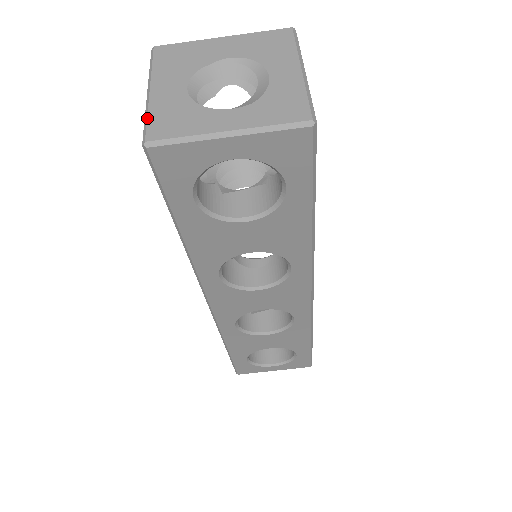
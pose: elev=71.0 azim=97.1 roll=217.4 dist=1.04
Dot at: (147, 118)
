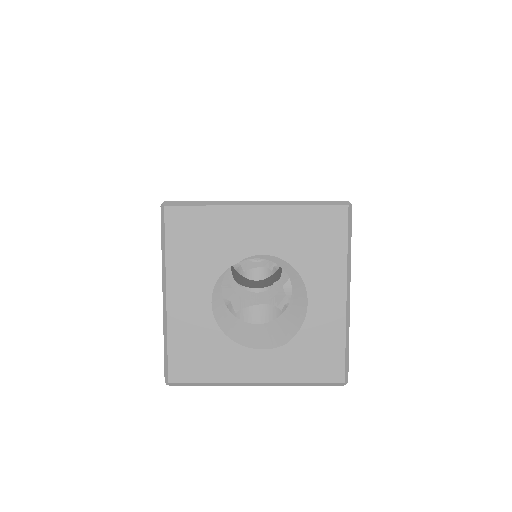
Dot at: (167, 347)
